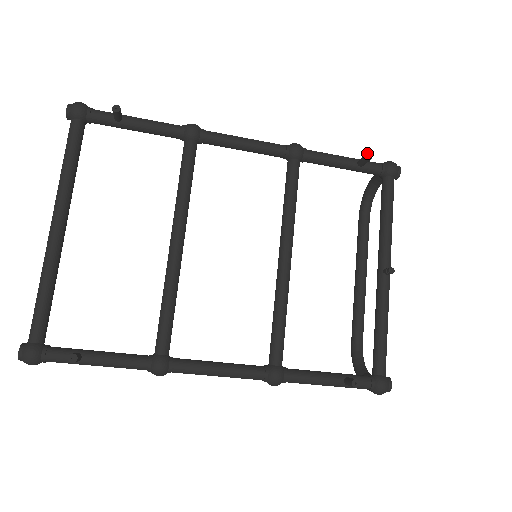
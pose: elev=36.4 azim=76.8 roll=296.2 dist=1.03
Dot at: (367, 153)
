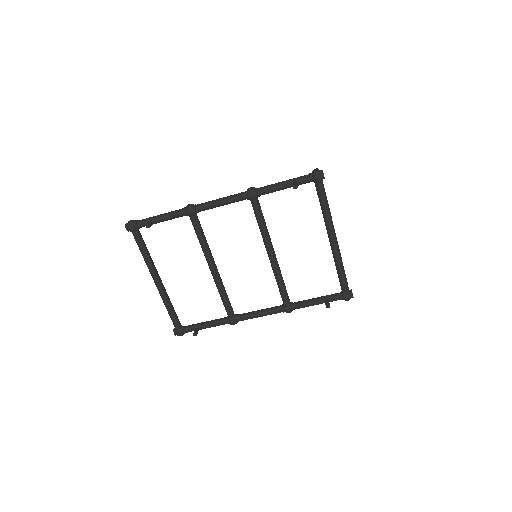
Dot at: (293, 185)
